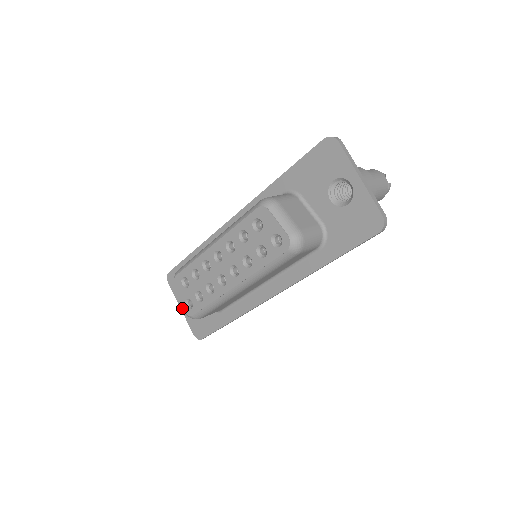
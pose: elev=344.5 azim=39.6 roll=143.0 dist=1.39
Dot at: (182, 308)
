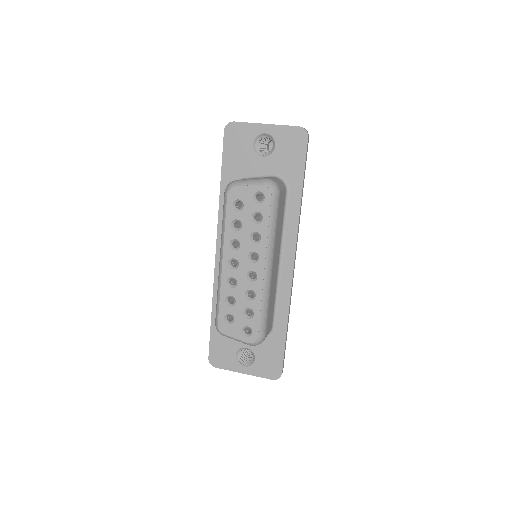
Dot at: (244, 371)
